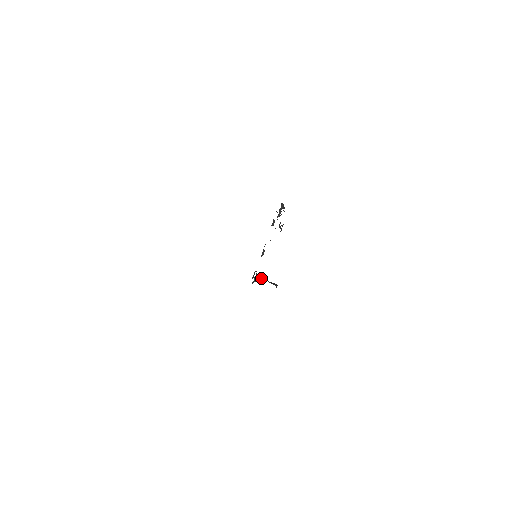
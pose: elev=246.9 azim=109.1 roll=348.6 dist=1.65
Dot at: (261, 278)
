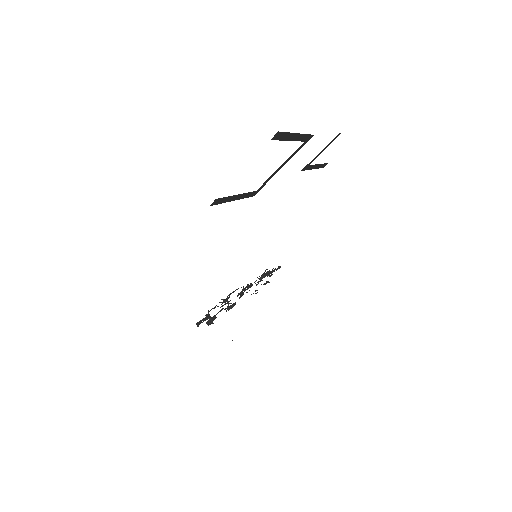
Dot at: (242, 290)
